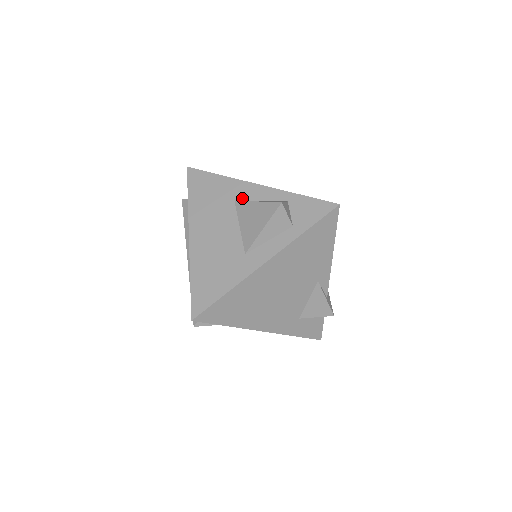
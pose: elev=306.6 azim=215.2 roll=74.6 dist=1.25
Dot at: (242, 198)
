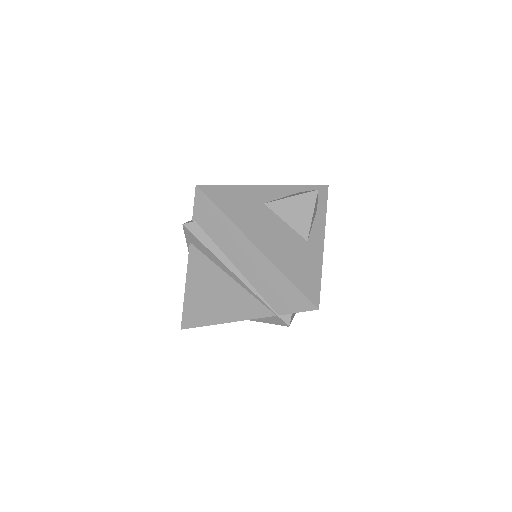
Dot at: (268, 200)
